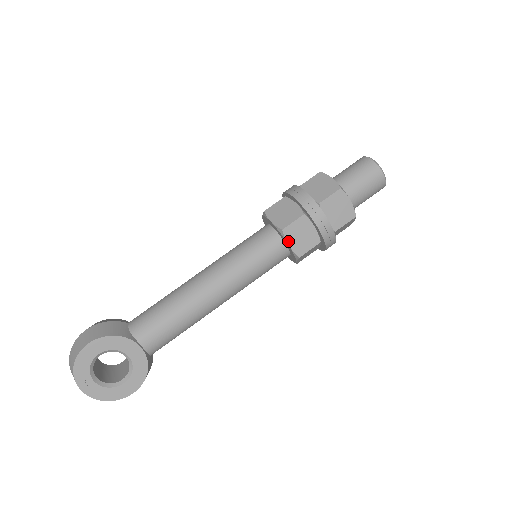
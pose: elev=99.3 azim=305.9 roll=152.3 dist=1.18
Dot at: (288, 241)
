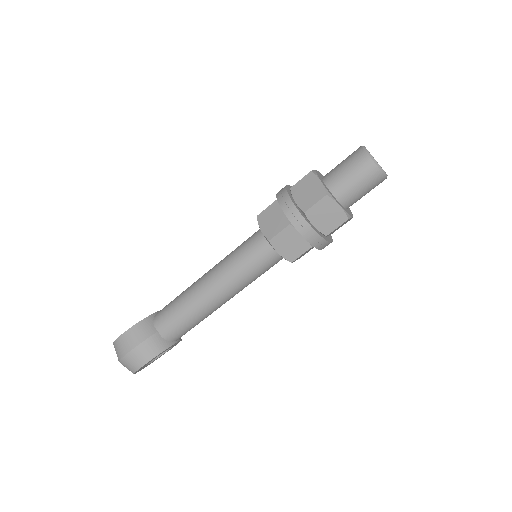
Dot at: occluded
